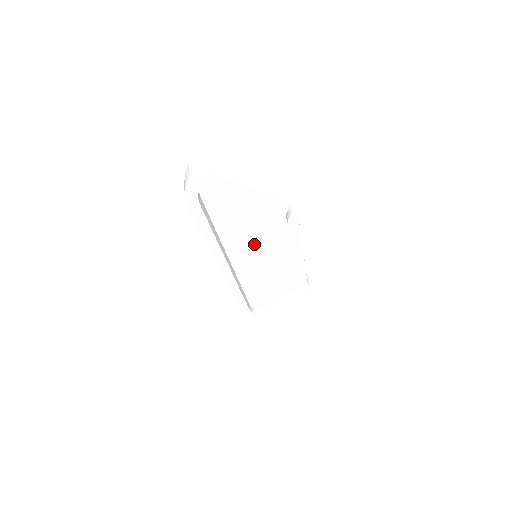
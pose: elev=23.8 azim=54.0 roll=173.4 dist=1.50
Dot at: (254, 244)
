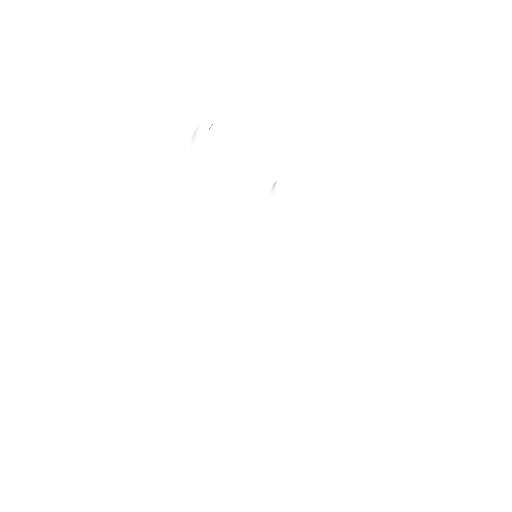
Dot at: (252, 231)
